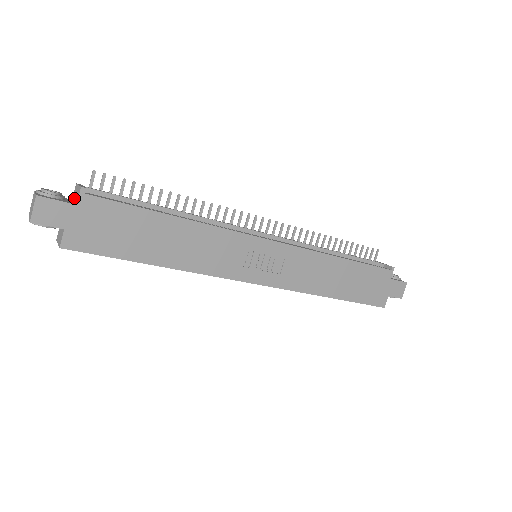
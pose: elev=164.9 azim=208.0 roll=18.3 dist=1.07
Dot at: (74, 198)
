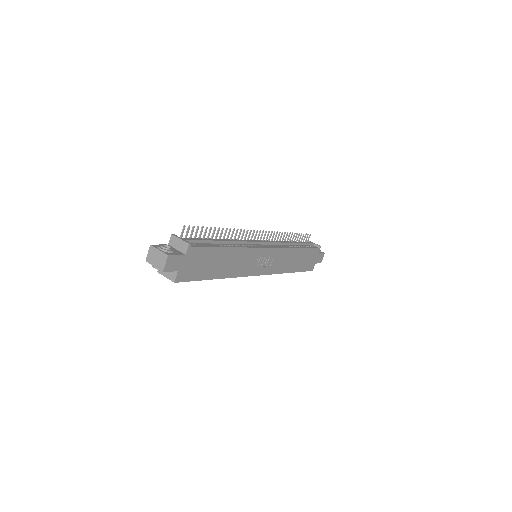
Dot at: (175, 246)
